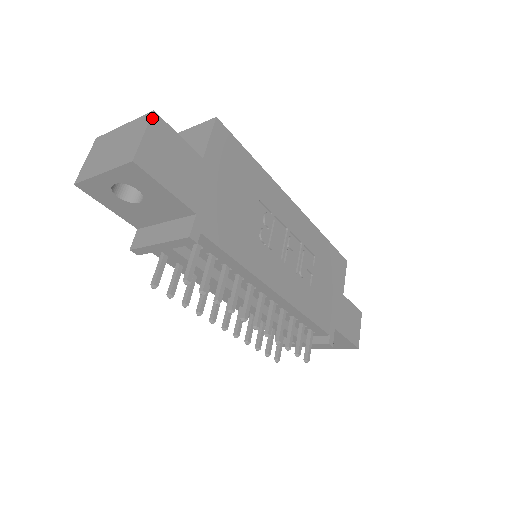
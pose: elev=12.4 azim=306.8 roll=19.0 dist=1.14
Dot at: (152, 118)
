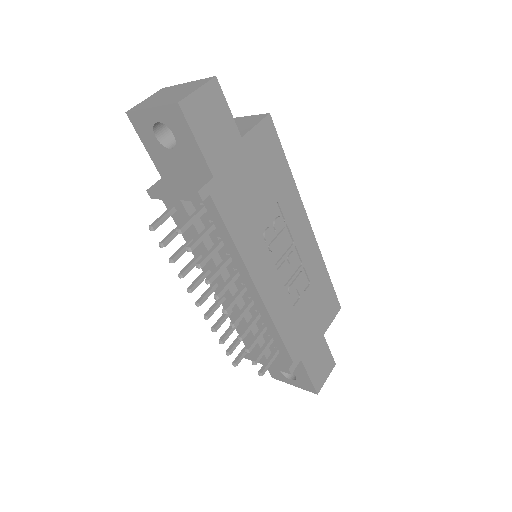
Dot at: (212, 81)
